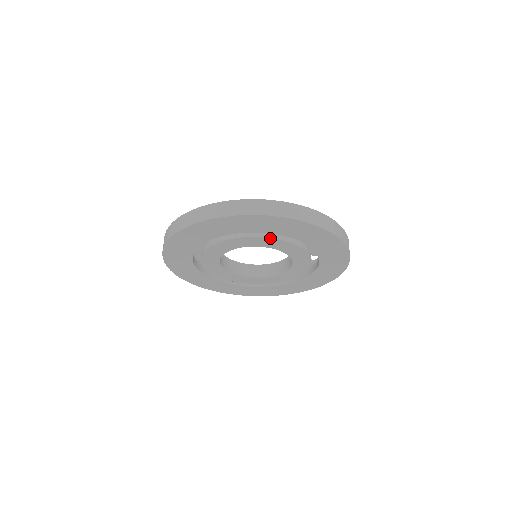
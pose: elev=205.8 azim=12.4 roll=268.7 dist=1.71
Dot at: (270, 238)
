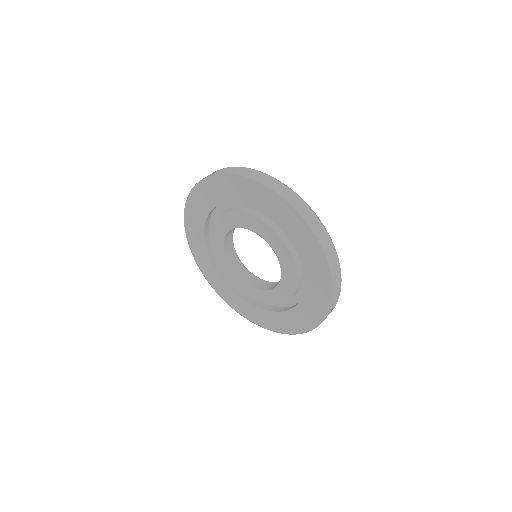
Dot at: (219, 216)
